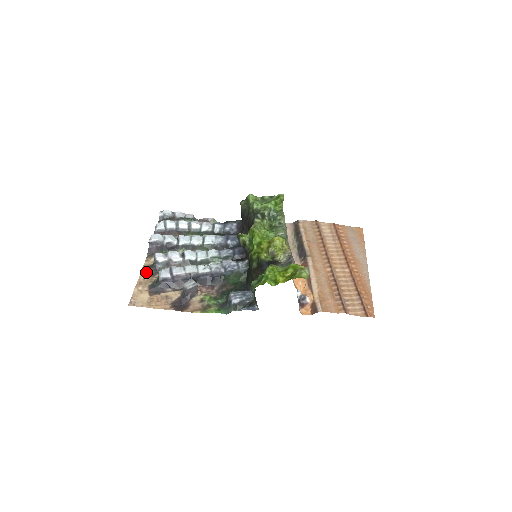
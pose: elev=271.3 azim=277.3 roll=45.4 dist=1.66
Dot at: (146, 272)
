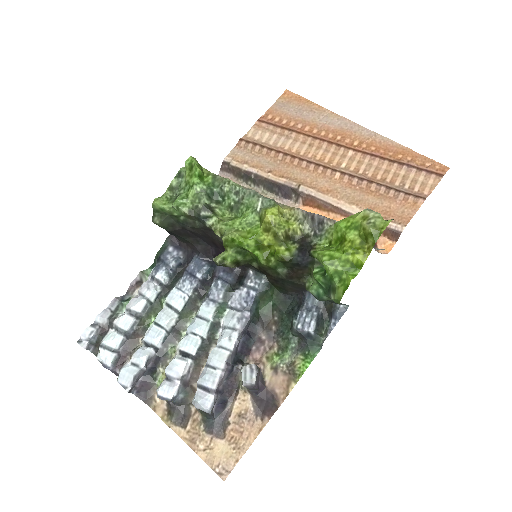
Dot at: (176, 422)
